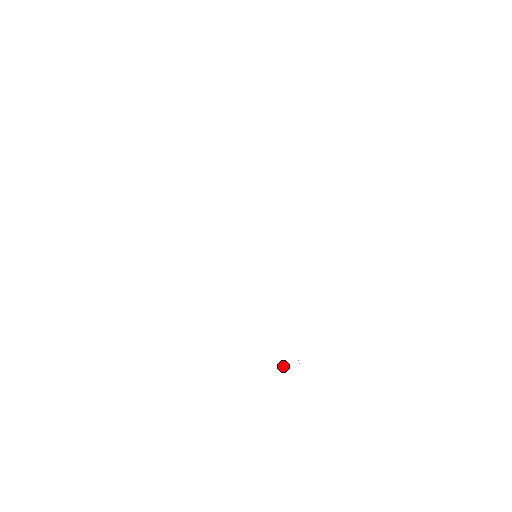
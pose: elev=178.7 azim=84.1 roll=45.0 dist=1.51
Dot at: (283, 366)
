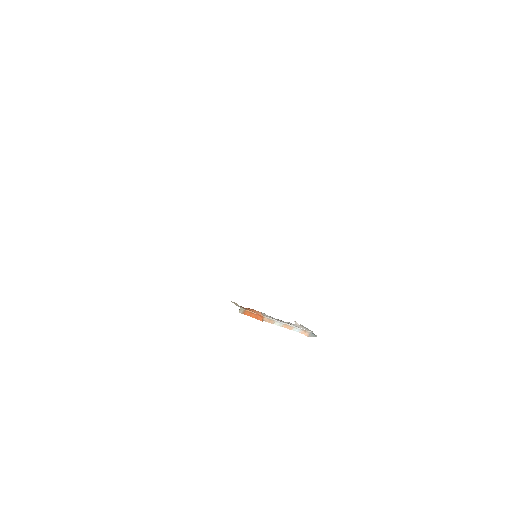
Dot at: (301, 325)
